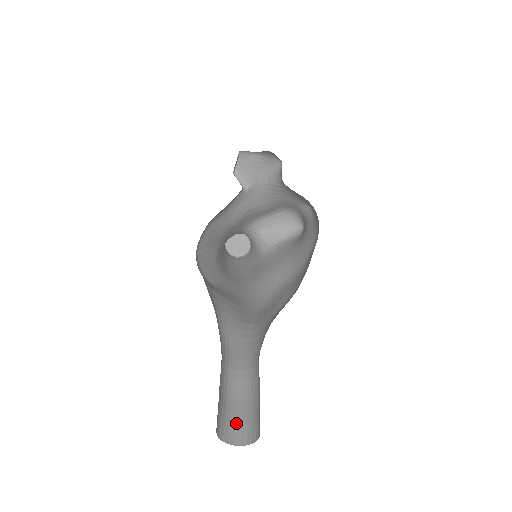
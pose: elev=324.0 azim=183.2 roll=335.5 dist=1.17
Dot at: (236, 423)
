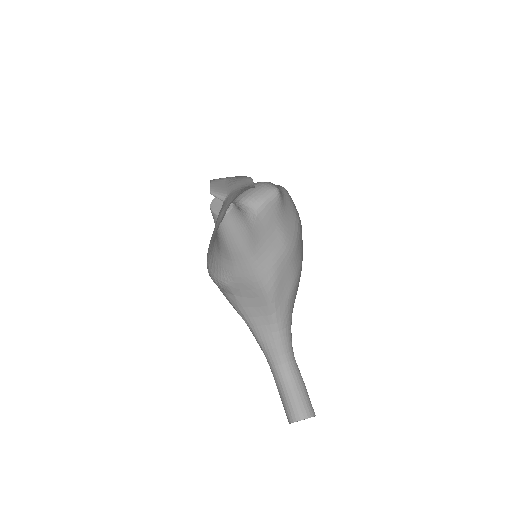
Dot at: (296, 405)
